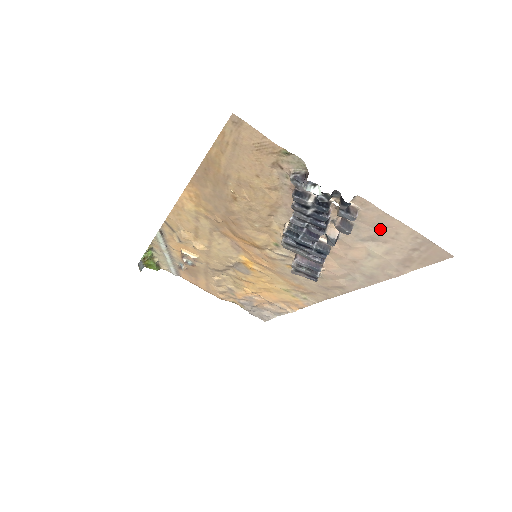
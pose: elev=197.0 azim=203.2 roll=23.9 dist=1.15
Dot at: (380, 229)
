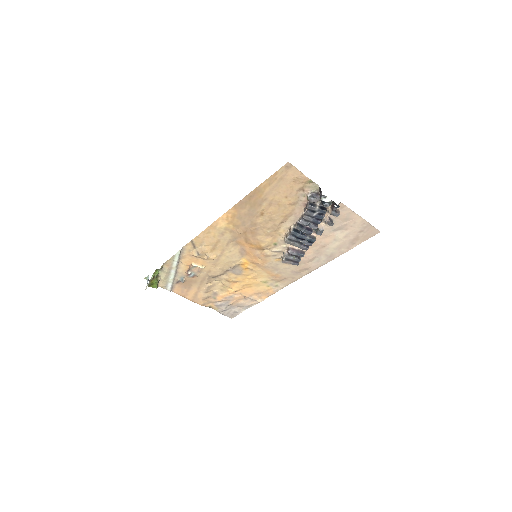
Dot at: (346, 221)
